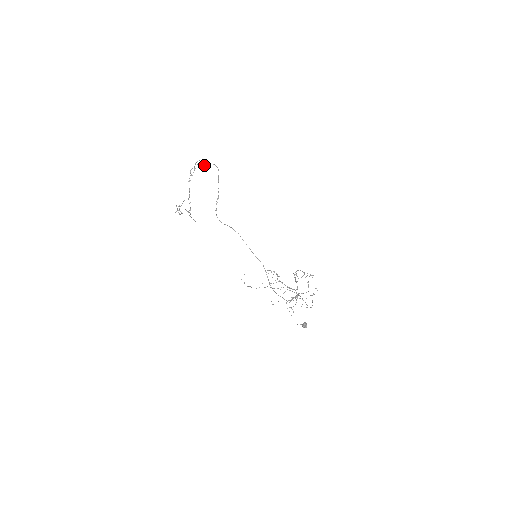
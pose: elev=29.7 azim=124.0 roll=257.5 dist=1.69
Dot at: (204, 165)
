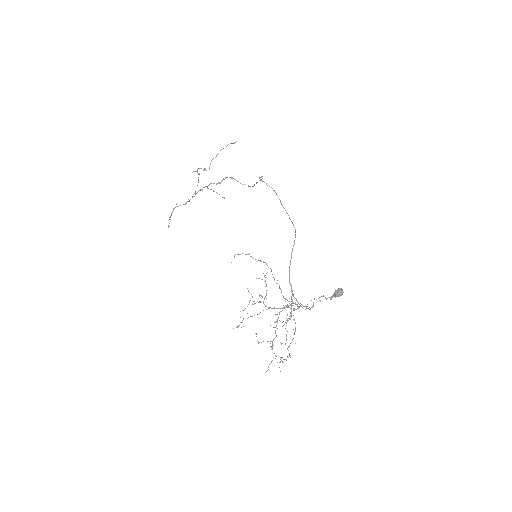
Dot at: occluded
